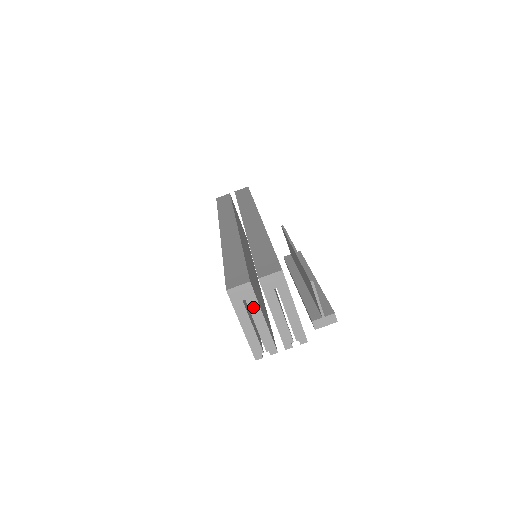
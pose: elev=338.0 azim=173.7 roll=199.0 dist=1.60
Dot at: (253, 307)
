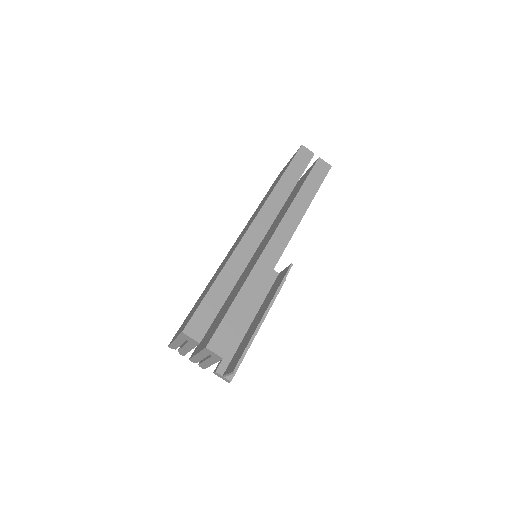
Dot at: (190, 345)
